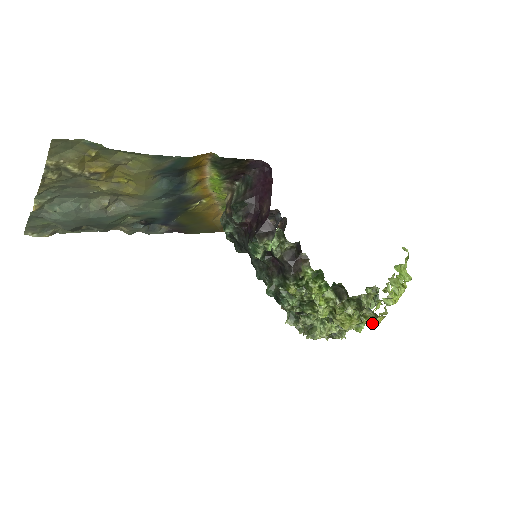
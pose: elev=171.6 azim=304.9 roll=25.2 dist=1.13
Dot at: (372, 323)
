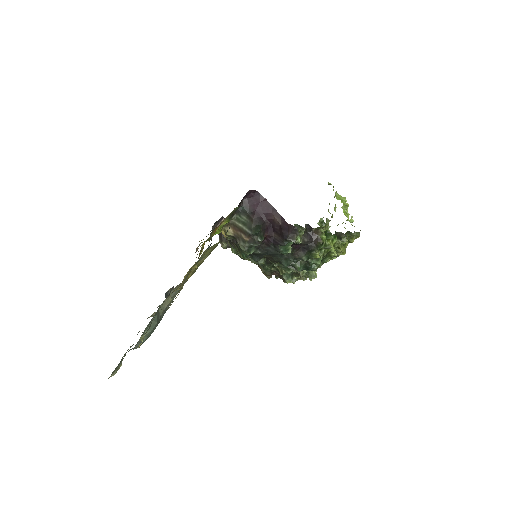
Dot at: (354, 239)
